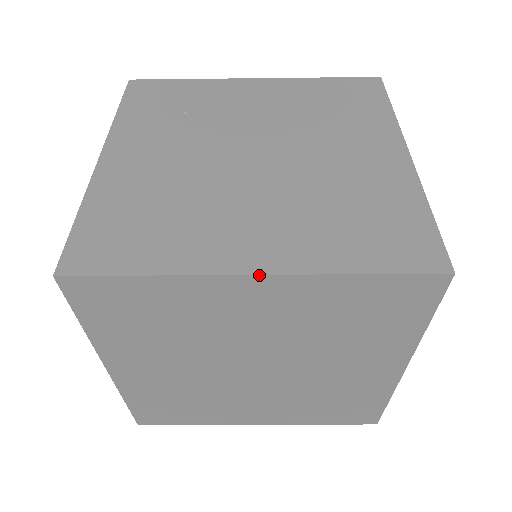
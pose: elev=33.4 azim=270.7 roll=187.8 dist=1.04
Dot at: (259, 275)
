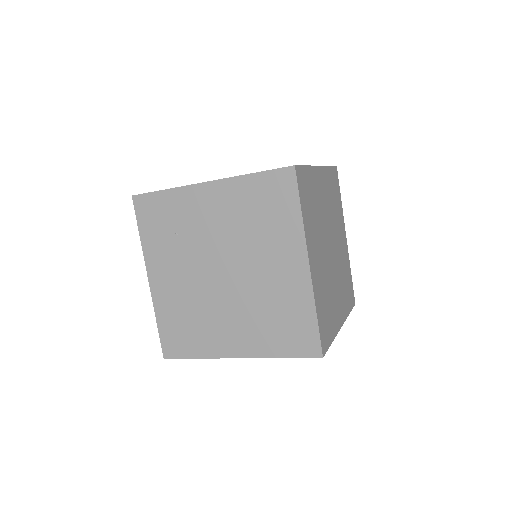
Dot at: occluded
